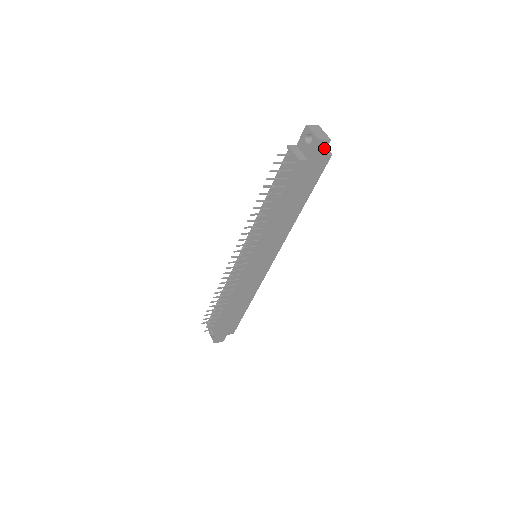
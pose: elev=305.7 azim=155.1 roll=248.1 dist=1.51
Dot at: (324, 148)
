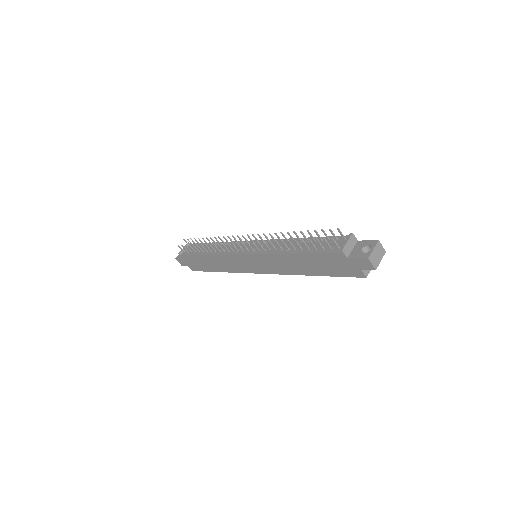
Dot at: (366, 267)
